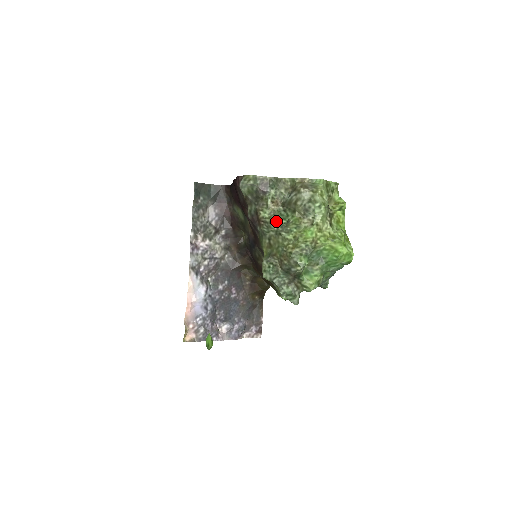
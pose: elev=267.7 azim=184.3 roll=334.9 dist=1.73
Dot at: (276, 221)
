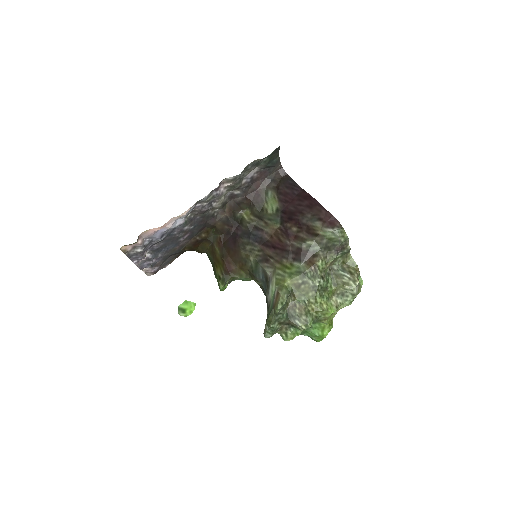
Dot at: (323, 280)
